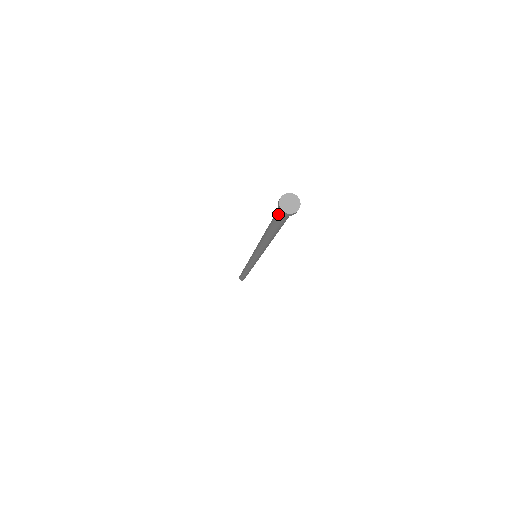
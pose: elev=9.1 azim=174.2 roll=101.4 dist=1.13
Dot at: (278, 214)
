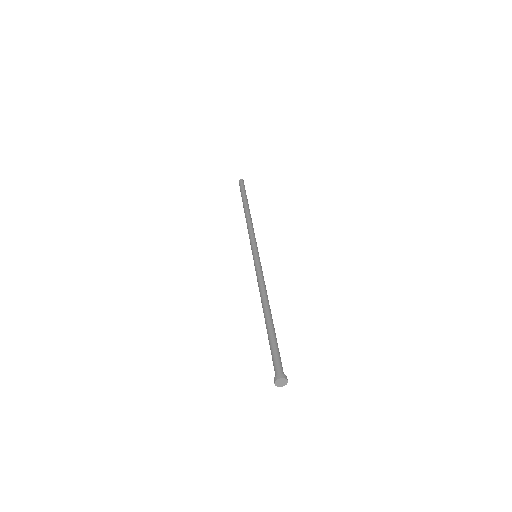
Dot at: (274, 367)
